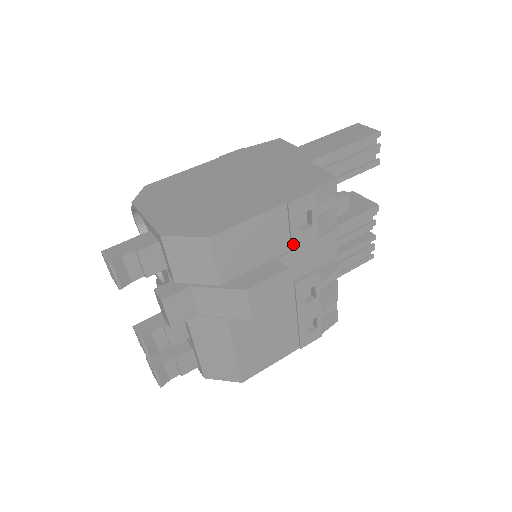
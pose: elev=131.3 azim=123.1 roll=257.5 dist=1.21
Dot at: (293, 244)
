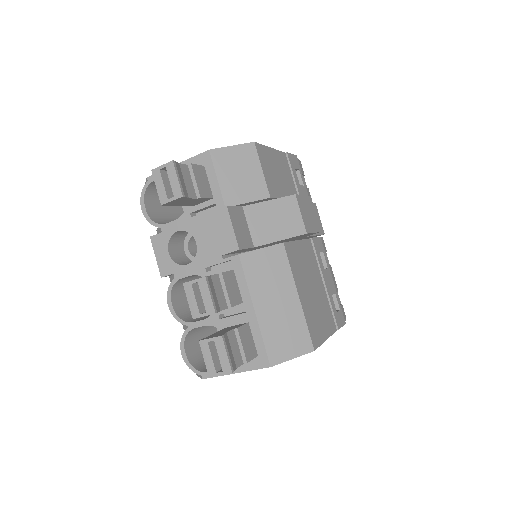
Dot at: (299, 193)
